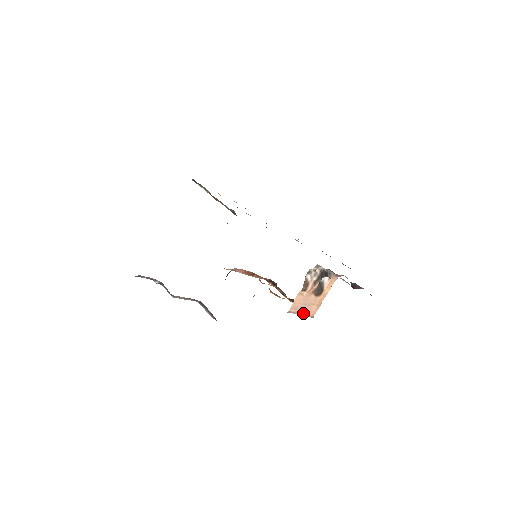
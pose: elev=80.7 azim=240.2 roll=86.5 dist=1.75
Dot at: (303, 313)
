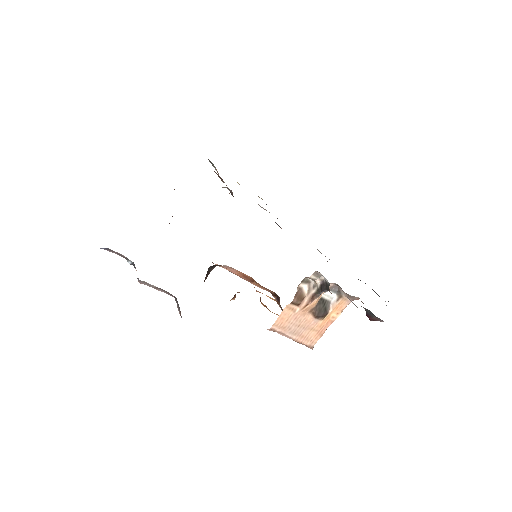
Dot at: (295, 337)
